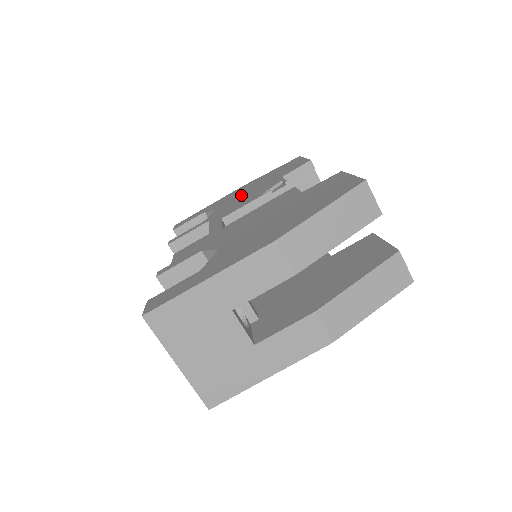
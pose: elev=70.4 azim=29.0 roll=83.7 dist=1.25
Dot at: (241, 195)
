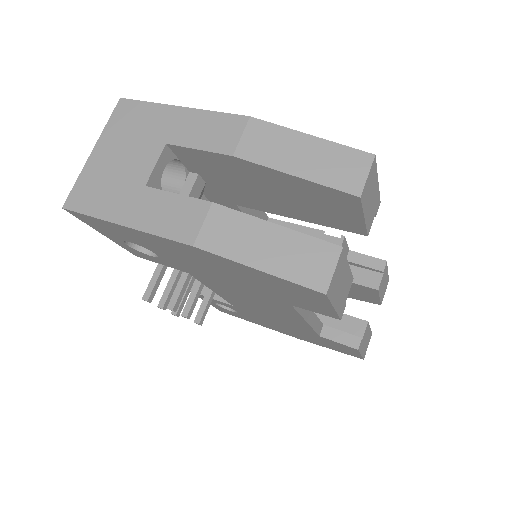
Dot at: occluded
